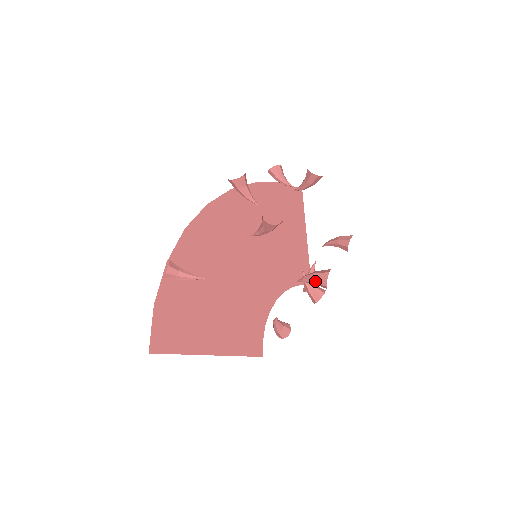
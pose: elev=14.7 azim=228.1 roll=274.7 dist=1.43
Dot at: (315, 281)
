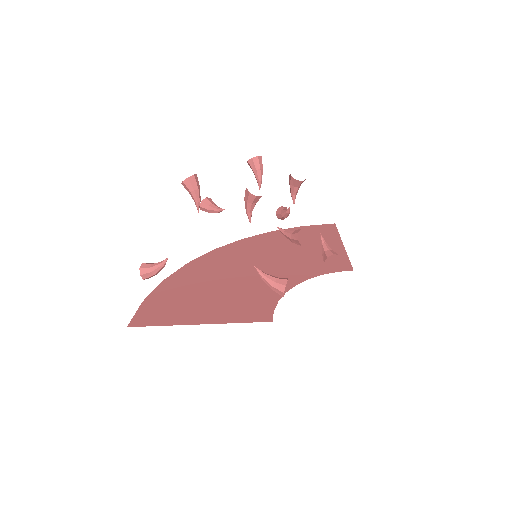
Dot at: (246, 200)
